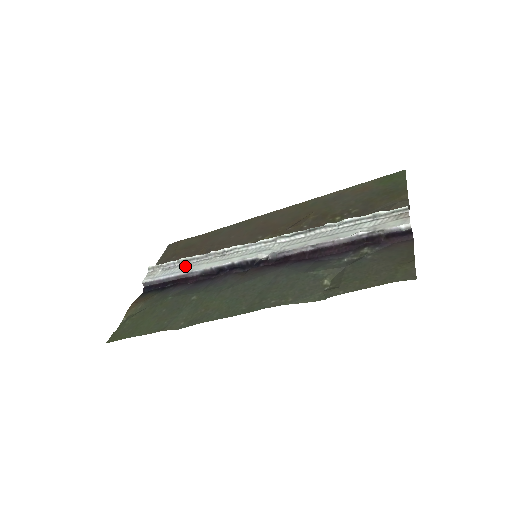
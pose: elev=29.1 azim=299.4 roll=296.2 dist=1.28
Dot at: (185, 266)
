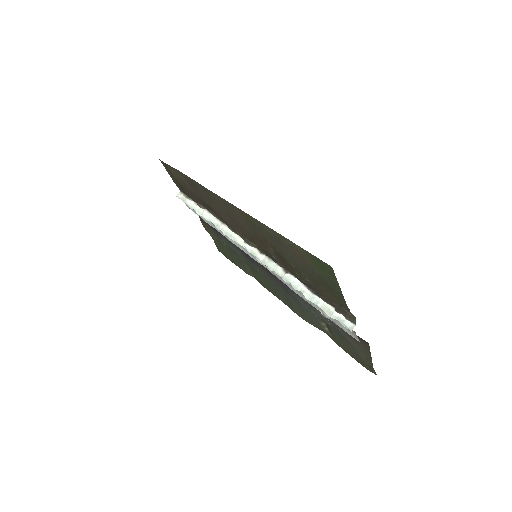
Dot at: occluded
